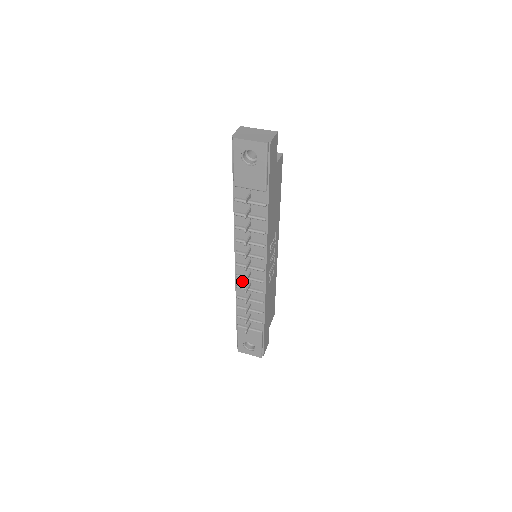
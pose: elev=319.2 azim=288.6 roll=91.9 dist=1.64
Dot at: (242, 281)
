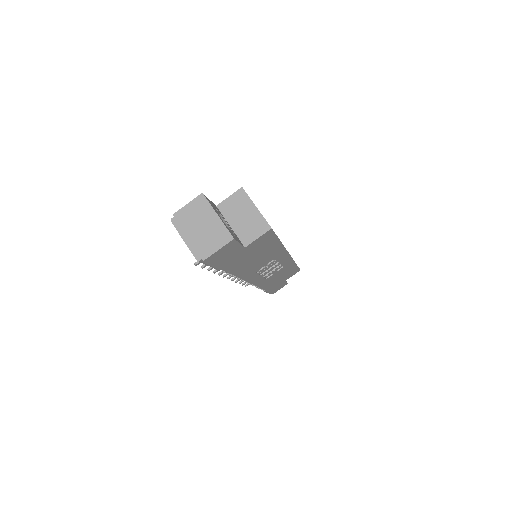
Dot at: occluded
